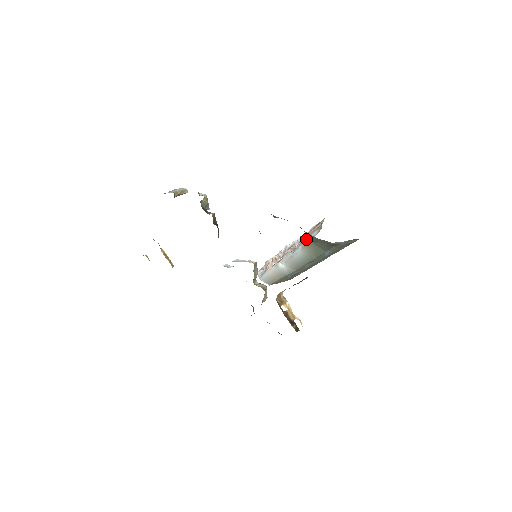
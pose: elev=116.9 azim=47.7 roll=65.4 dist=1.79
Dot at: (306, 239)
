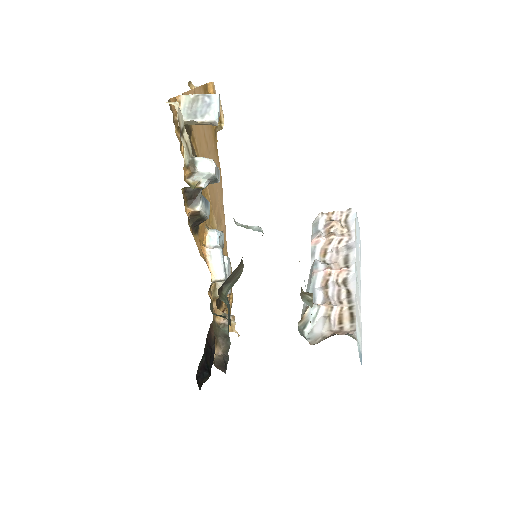
Dot at: (302, 319)
